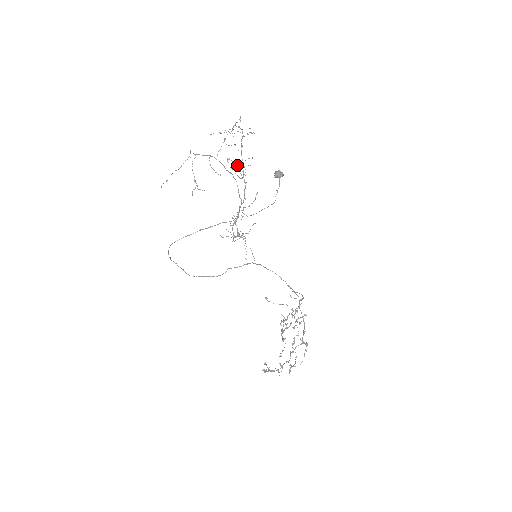
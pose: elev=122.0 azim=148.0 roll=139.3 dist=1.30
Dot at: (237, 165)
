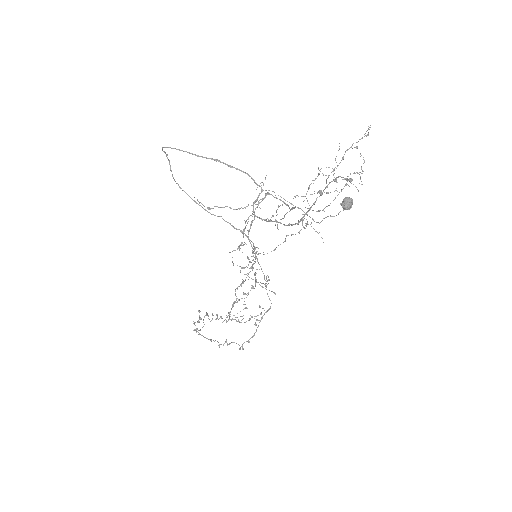
Dot at: (308, 224)
